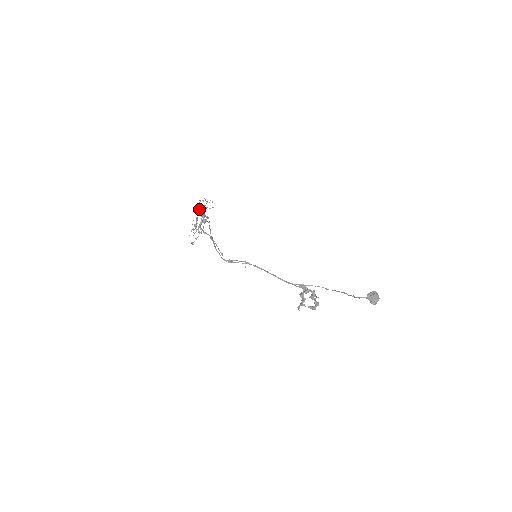
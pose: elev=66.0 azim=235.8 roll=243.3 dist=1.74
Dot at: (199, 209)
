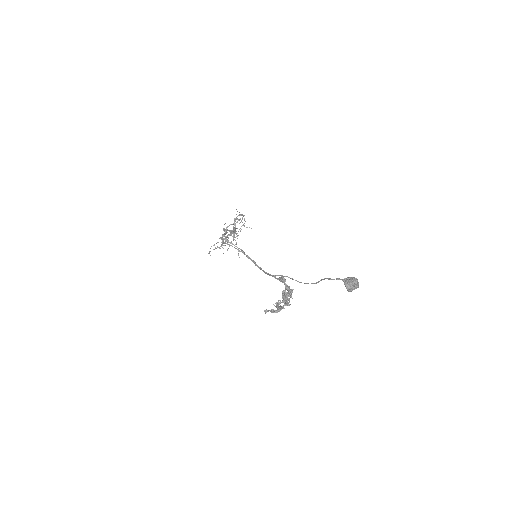
Dot at: (234, 219)
